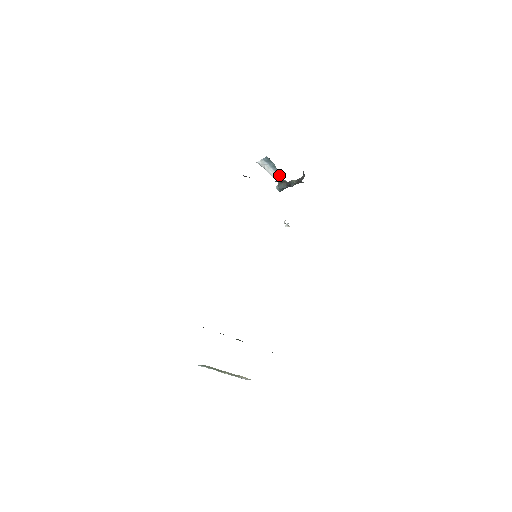
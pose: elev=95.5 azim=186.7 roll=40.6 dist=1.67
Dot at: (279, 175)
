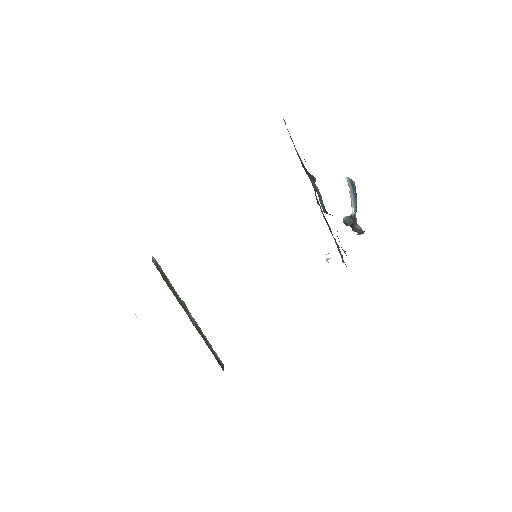
Dot at: (355, 208)
